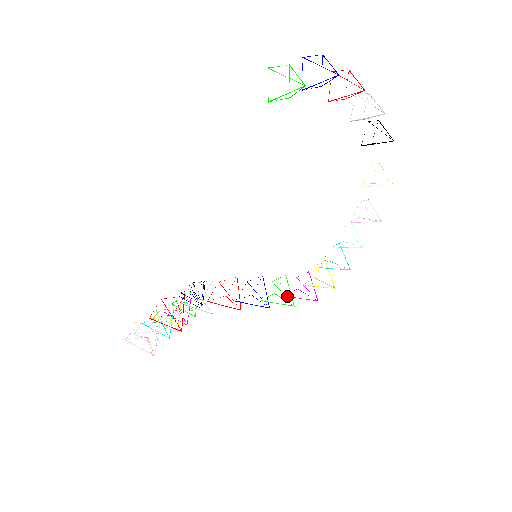
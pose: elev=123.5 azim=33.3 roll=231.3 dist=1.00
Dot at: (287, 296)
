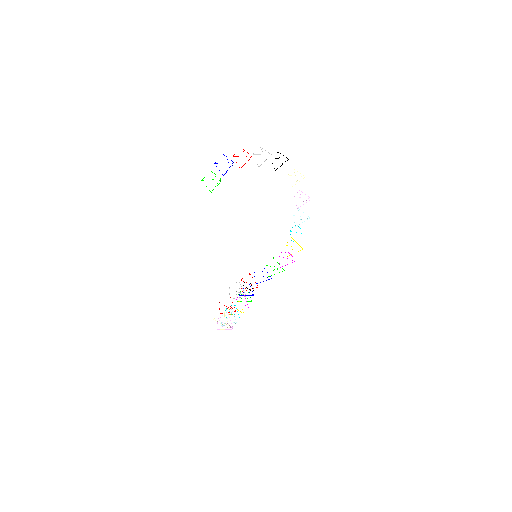
Dot at: occluded
